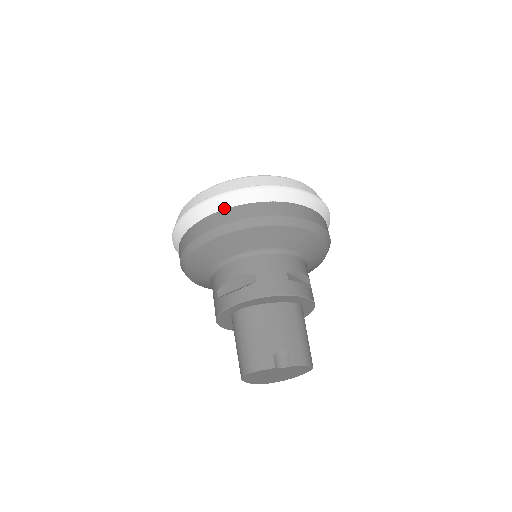
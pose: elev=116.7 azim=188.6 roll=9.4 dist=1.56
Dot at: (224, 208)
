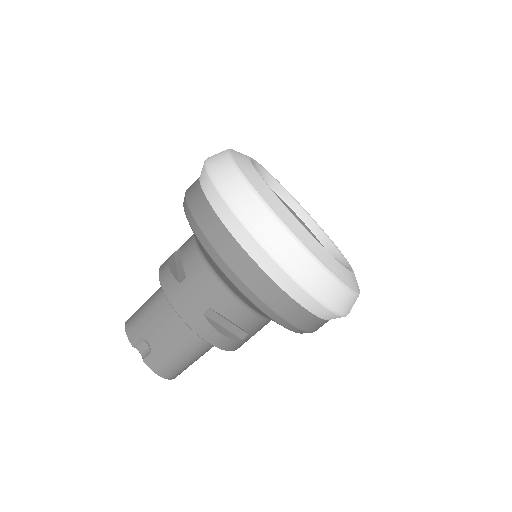
Dot at: (209, 199)
